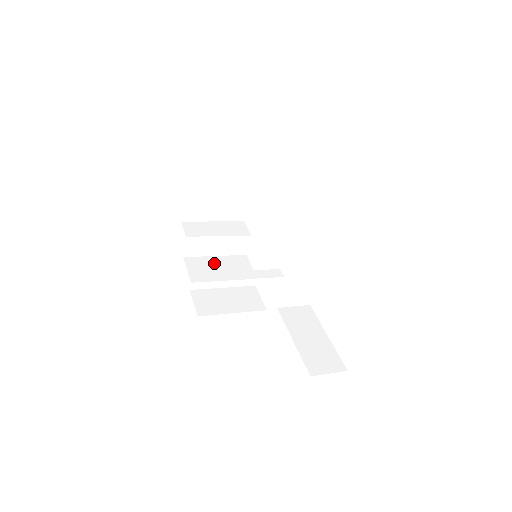
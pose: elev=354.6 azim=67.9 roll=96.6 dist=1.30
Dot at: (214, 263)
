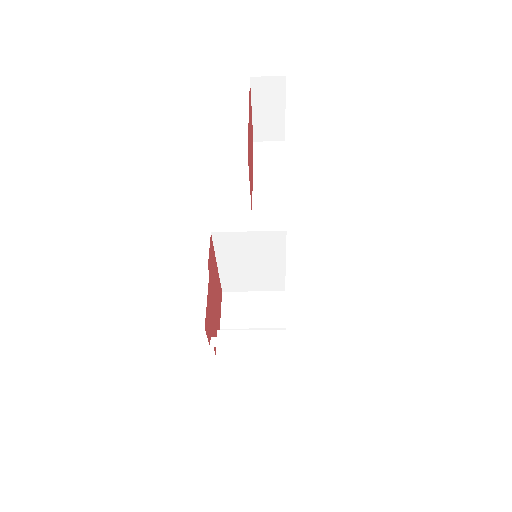
Dot at: occluded
